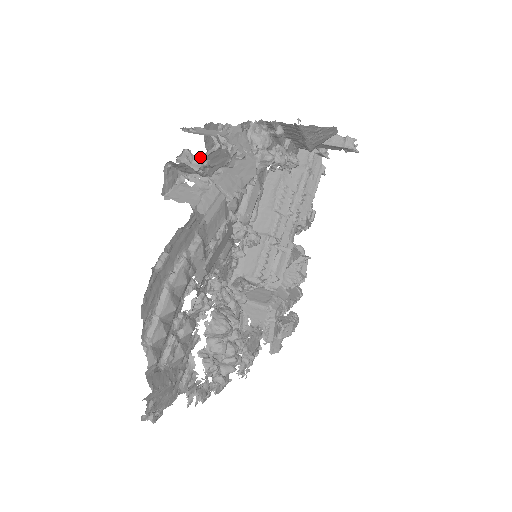
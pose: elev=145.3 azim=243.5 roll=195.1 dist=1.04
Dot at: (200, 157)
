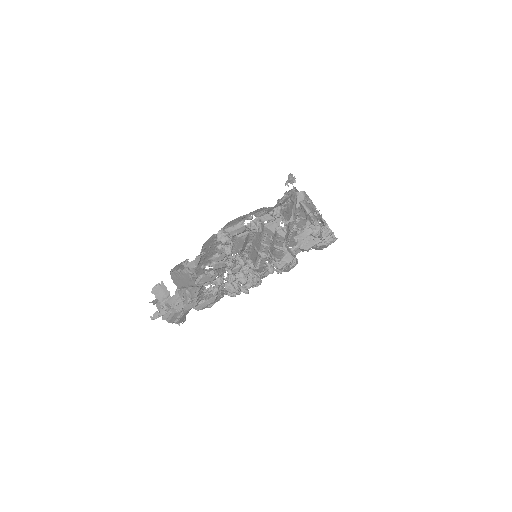
Dot at: occluded
